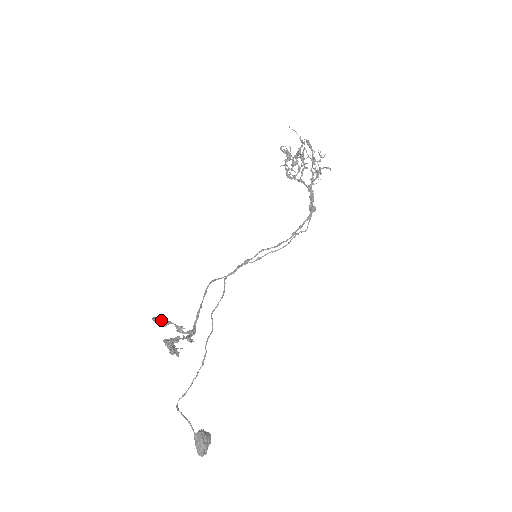
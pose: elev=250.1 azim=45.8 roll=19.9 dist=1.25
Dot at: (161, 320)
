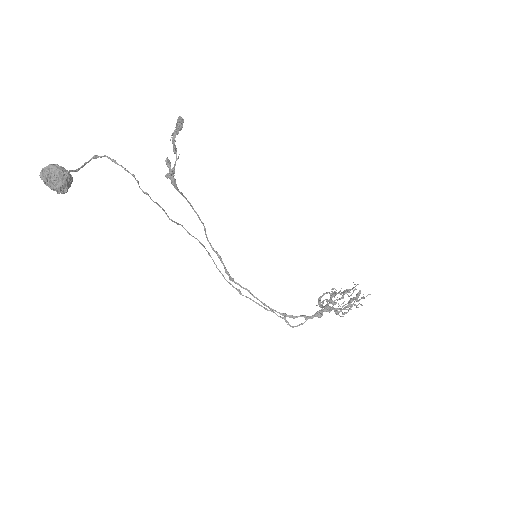
Dot at: occluded
